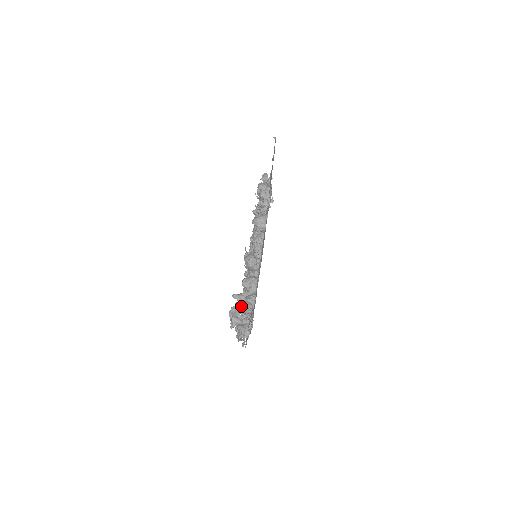
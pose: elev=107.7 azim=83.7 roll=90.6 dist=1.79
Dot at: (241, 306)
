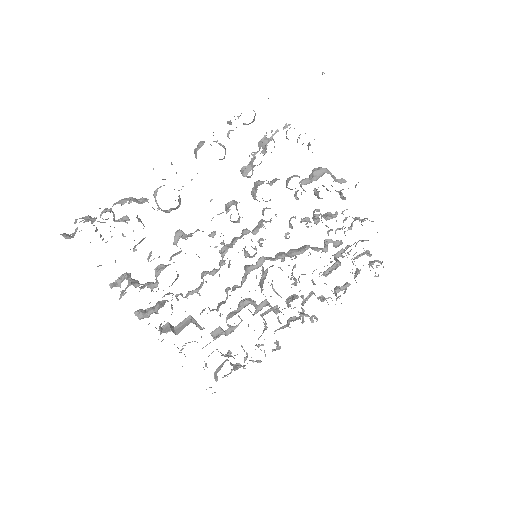
Dot at: (91, 218)
